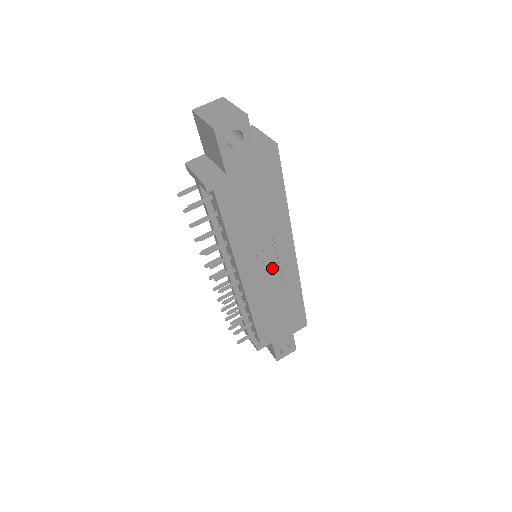
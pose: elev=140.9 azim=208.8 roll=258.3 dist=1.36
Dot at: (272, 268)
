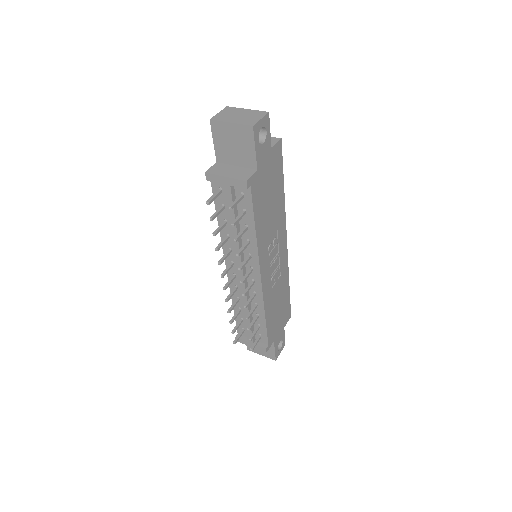
Dot at: (276, 261)
